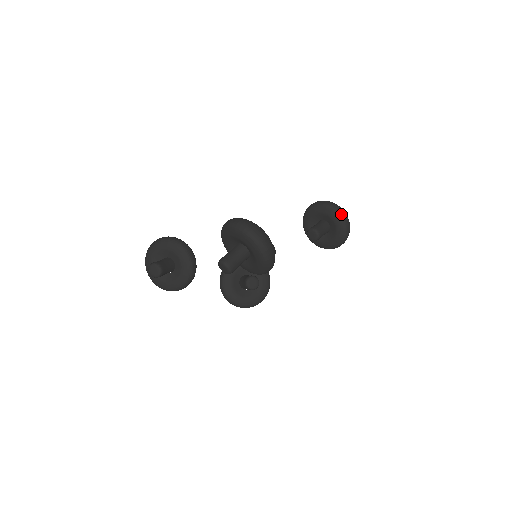
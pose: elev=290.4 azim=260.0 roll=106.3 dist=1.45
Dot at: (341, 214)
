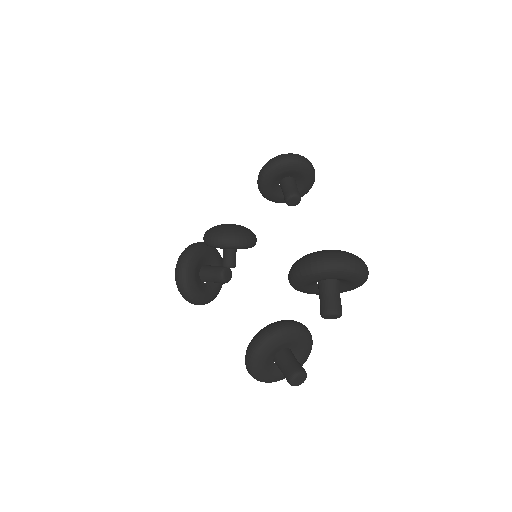
Dot at: (310, 165)
